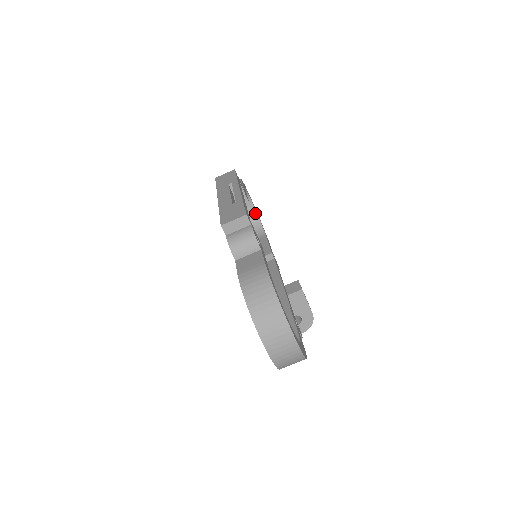
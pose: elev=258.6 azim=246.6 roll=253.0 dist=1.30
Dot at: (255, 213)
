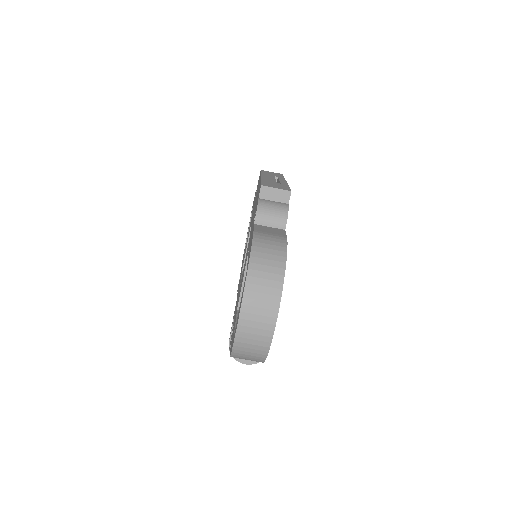
Dot at: occluded
